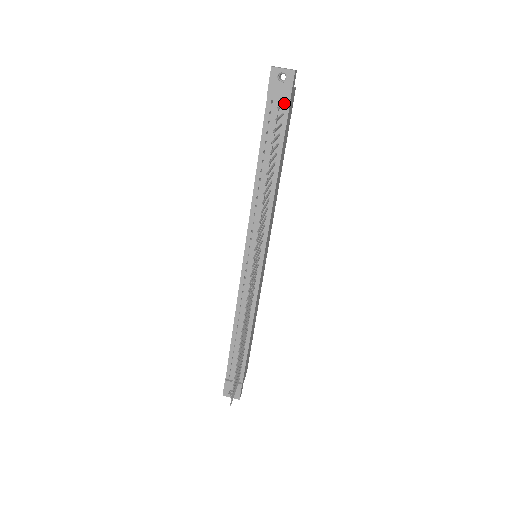
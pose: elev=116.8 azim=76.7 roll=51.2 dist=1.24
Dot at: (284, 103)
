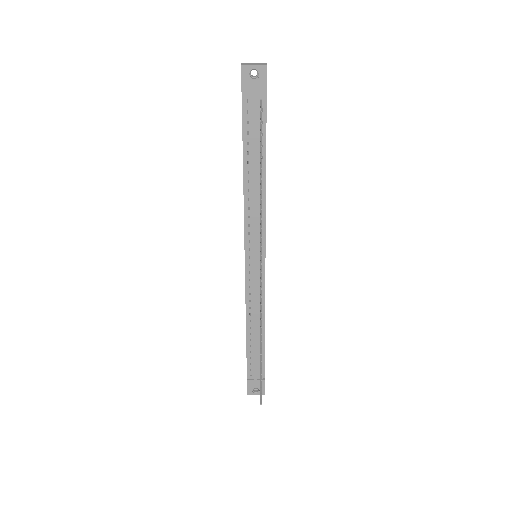
Dot at: (260, 100)
